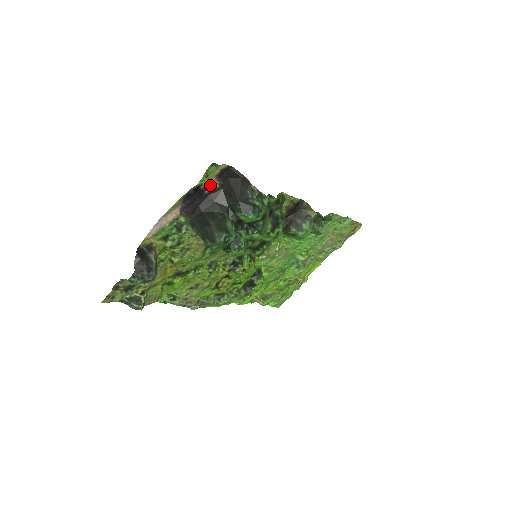
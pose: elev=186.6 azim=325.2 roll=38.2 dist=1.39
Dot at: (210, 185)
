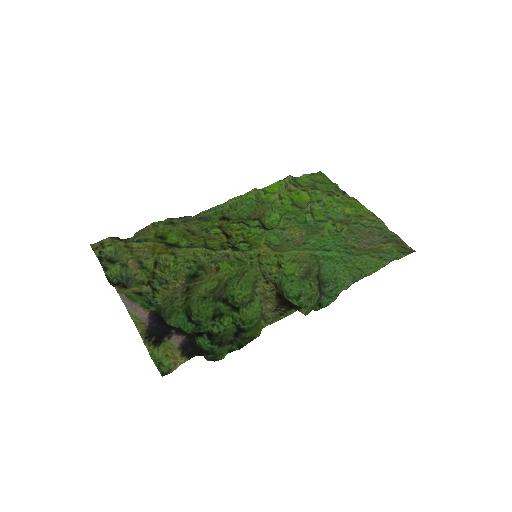
Dot at: (176, 337)
